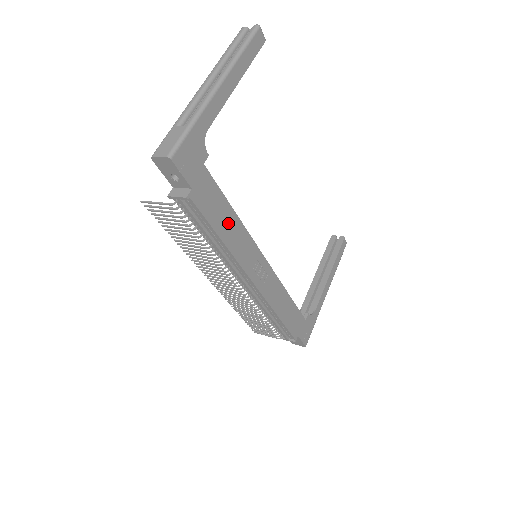
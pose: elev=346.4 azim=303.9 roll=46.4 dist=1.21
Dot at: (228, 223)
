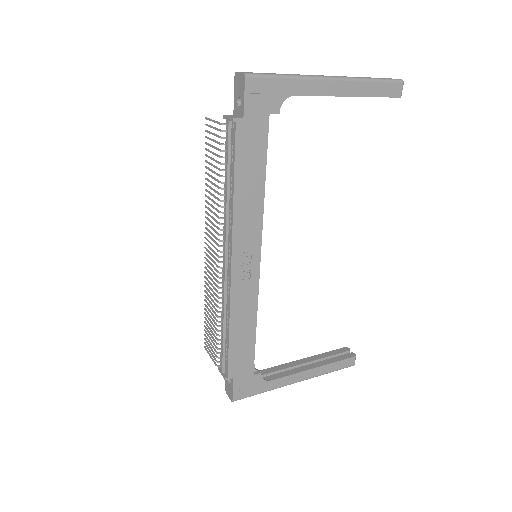
Dot at: (251, 185)
